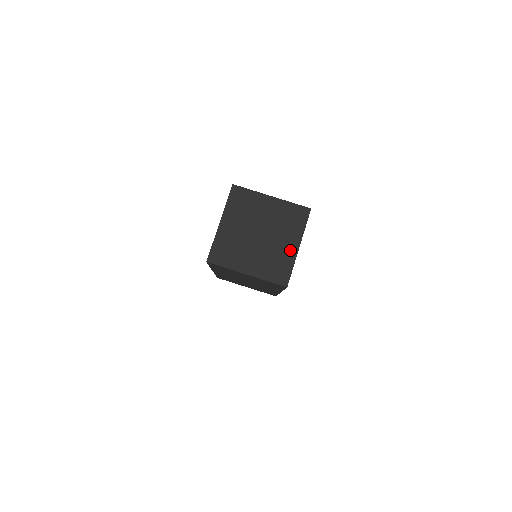
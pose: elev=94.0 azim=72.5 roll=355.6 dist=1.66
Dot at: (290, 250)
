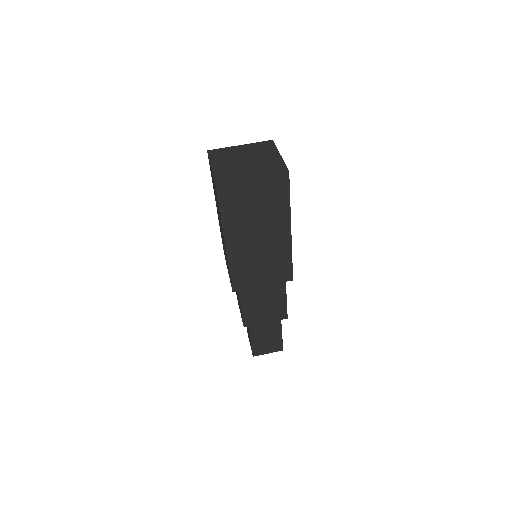
Dot at: (275, 158)
